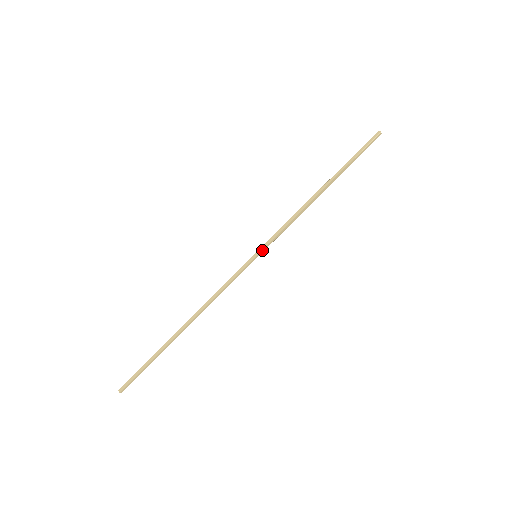
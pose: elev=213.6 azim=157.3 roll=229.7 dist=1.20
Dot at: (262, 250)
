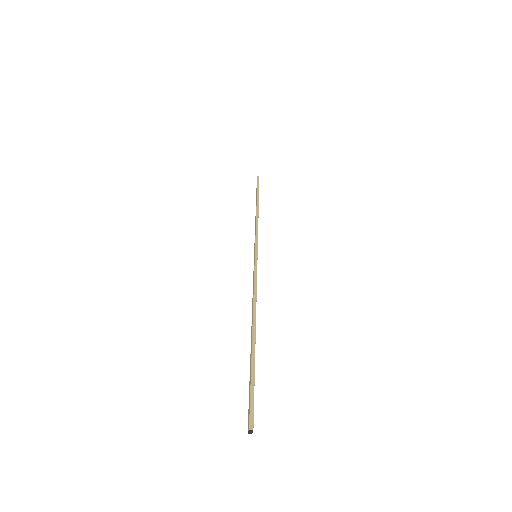
Dot at: (255, 250)
